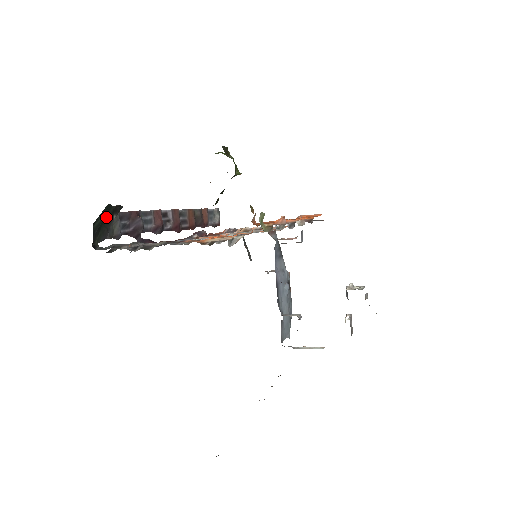
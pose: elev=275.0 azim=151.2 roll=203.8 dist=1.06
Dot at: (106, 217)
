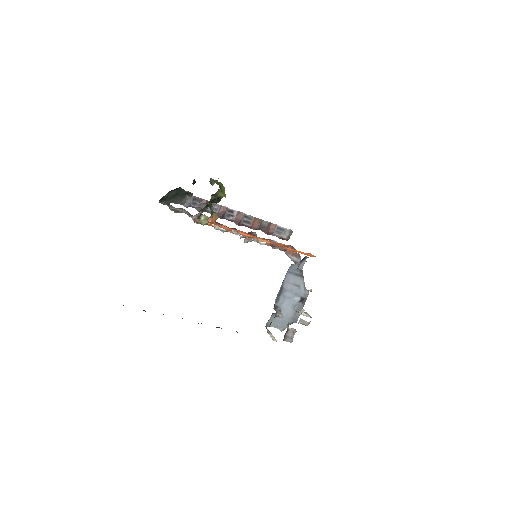
Dot at: (180, 194)
